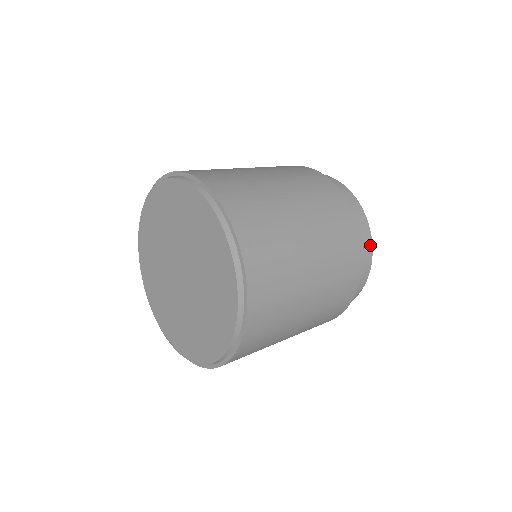
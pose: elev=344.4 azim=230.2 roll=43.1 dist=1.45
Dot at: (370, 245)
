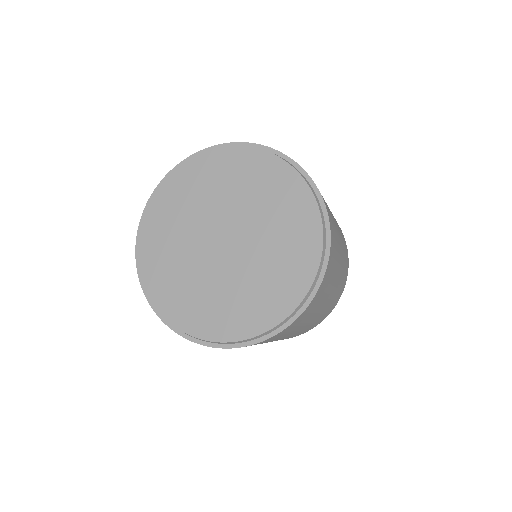
Dot at: occluded
